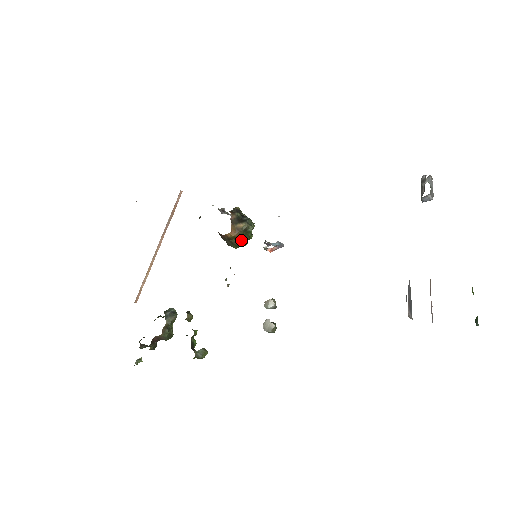
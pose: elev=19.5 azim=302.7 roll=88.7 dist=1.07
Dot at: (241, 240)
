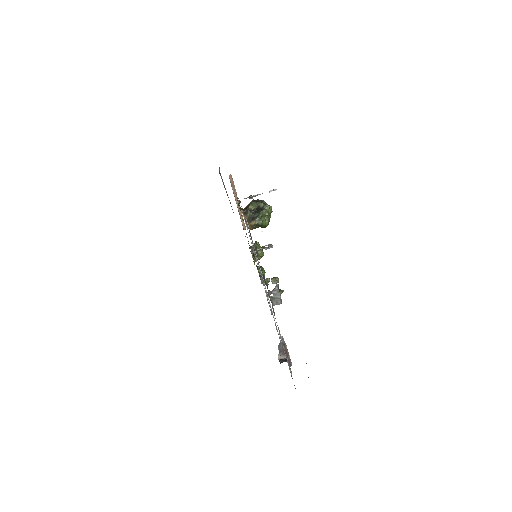
Dot at: occluded
